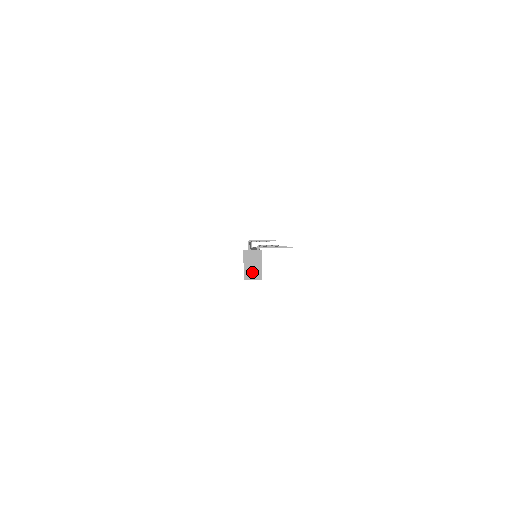
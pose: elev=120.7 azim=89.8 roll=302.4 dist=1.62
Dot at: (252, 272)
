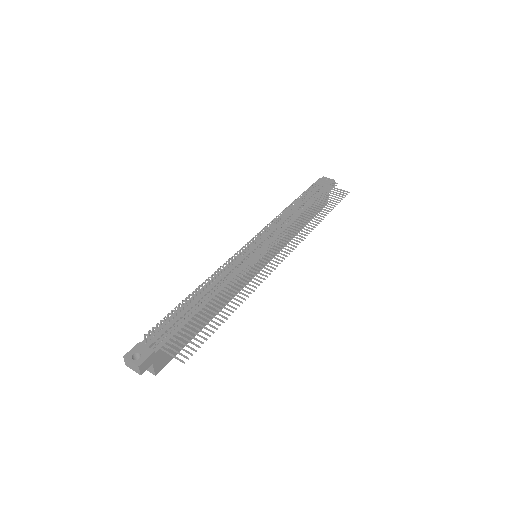
Dot at: occluded
